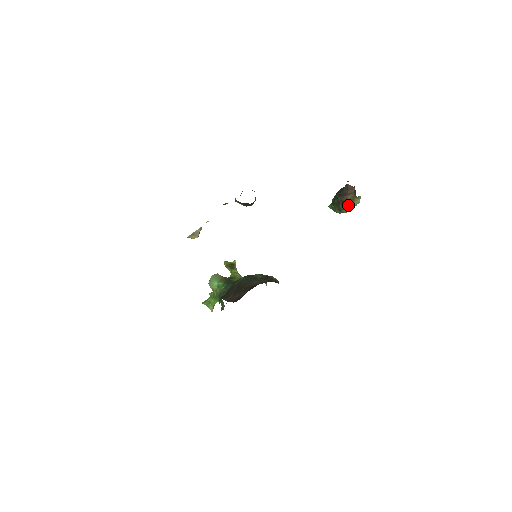
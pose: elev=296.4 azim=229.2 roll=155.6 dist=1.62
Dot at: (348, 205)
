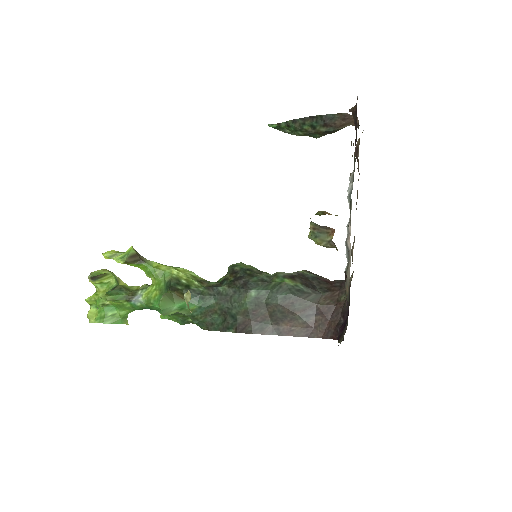
Dot at: (331, 133)
